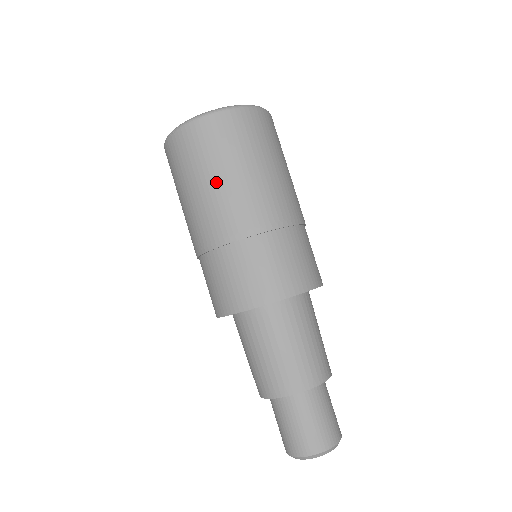
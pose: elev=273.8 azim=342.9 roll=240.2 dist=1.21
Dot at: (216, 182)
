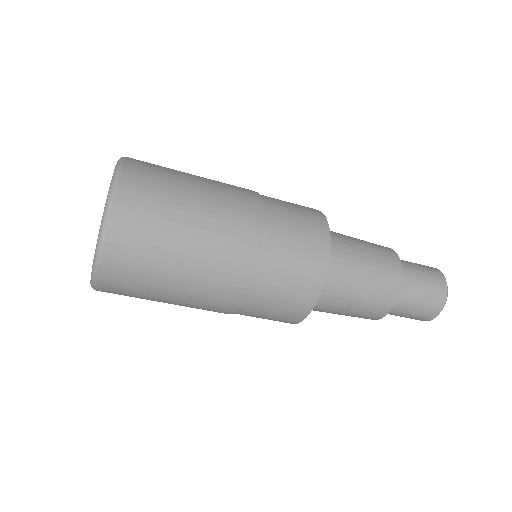
Dot at: (180, 277)
